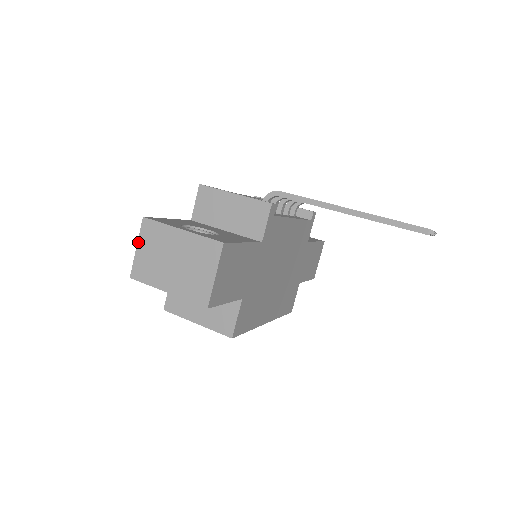
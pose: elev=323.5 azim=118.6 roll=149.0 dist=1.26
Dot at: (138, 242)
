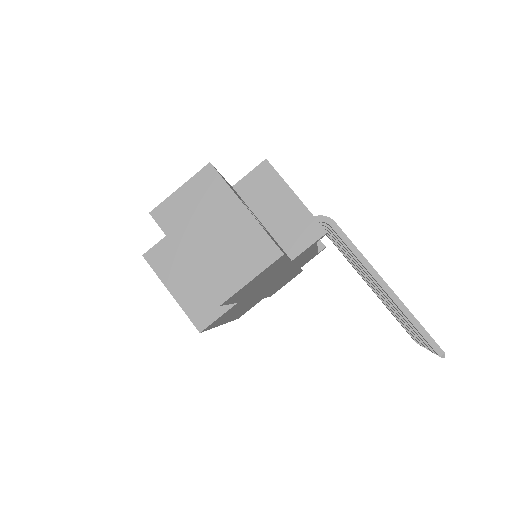
Dot at: (186, 183)
